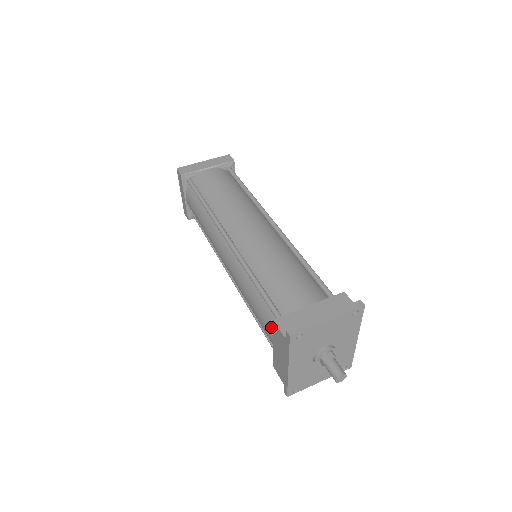
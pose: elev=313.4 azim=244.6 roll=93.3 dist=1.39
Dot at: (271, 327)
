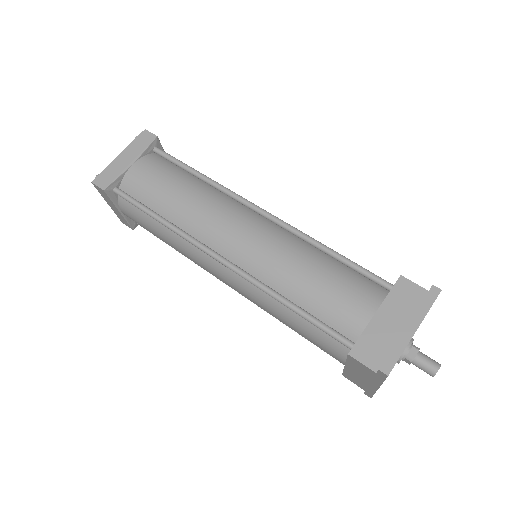
Dot at: (336, 351)
